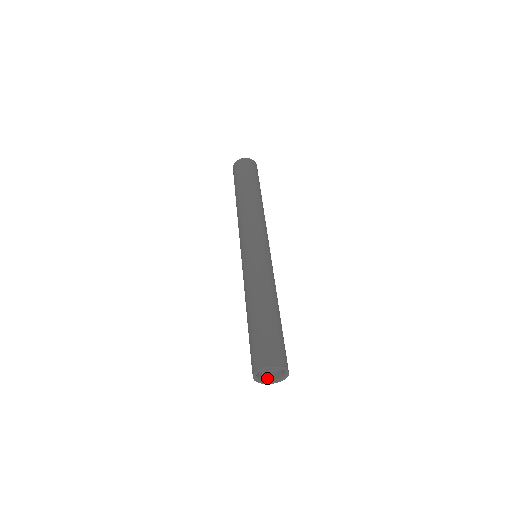
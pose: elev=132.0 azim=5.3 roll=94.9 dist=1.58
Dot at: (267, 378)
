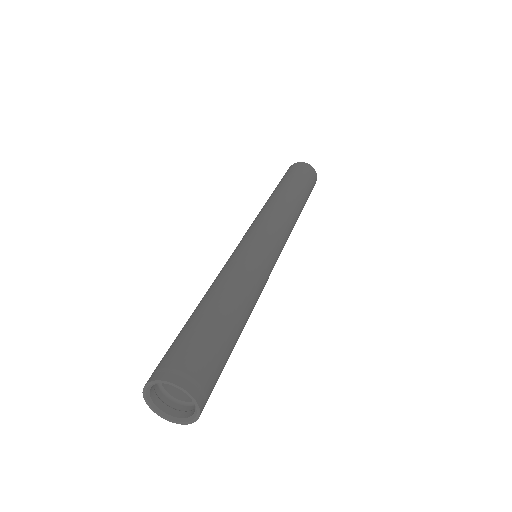
Dot at: (156, 398)
